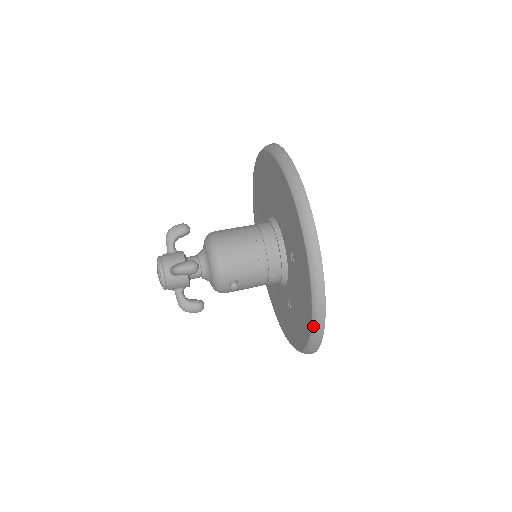
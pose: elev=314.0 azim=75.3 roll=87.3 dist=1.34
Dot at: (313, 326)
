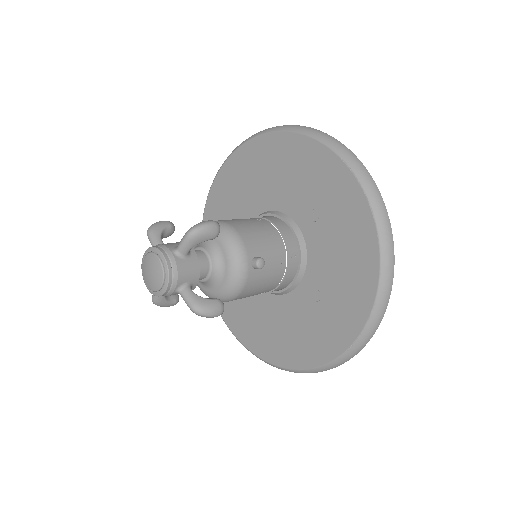
Dot at: (383, 253)
